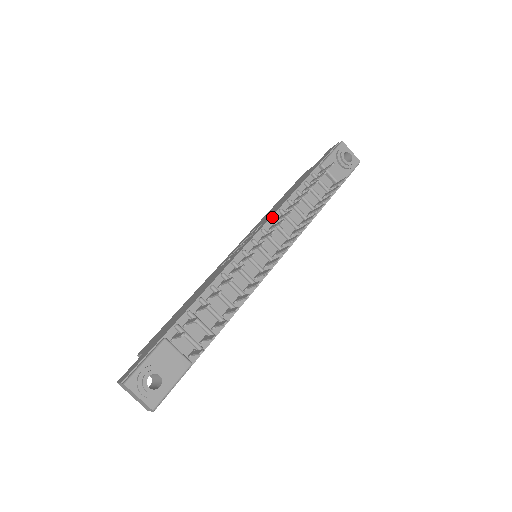
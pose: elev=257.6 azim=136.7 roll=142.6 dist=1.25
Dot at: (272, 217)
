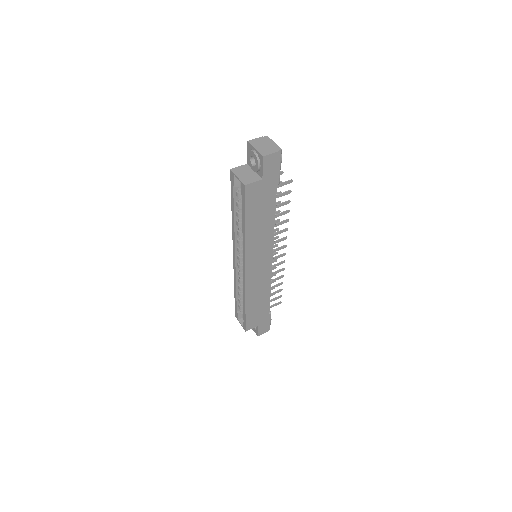
Dot at: occluded
